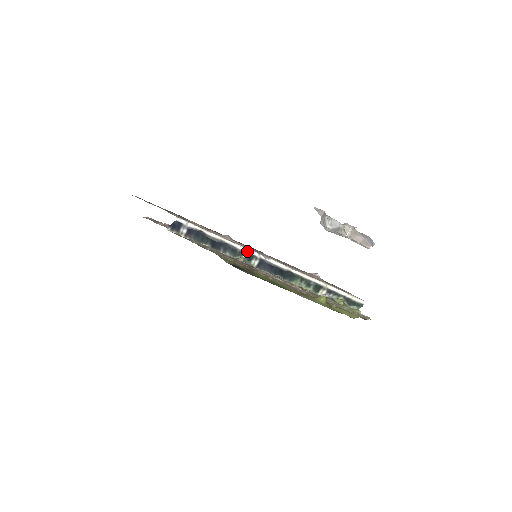
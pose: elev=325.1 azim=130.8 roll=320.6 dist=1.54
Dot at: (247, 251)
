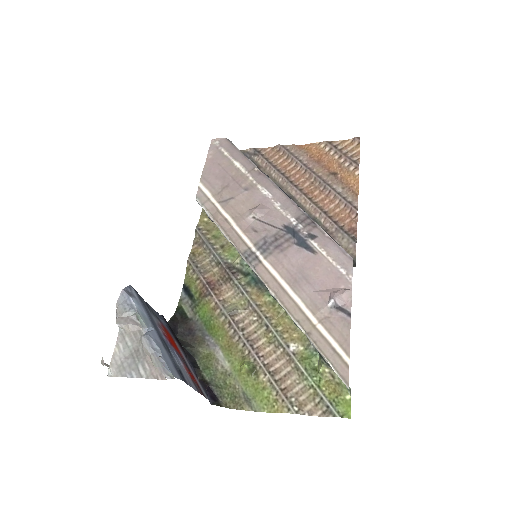
Dot at: (239, 252)
